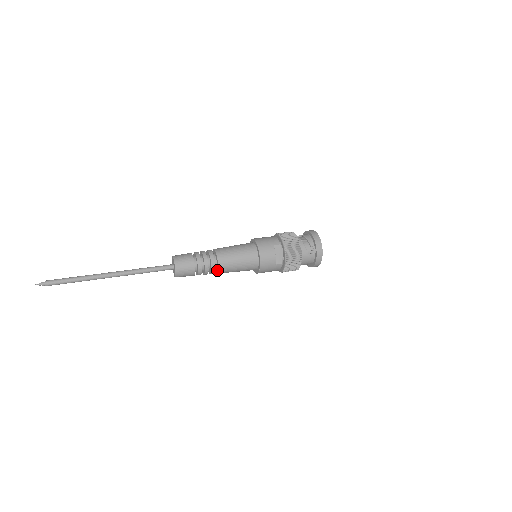
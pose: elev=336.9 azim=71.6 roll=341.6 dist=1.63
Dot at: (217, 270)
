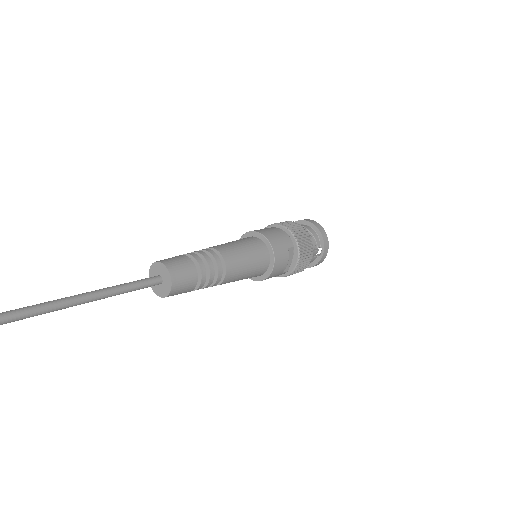
Dot at: (217, 283)
